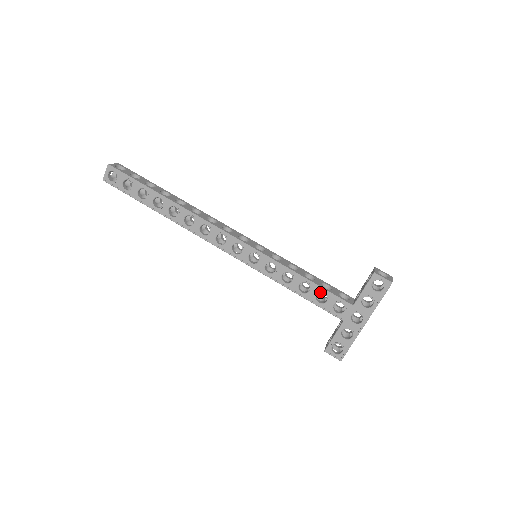
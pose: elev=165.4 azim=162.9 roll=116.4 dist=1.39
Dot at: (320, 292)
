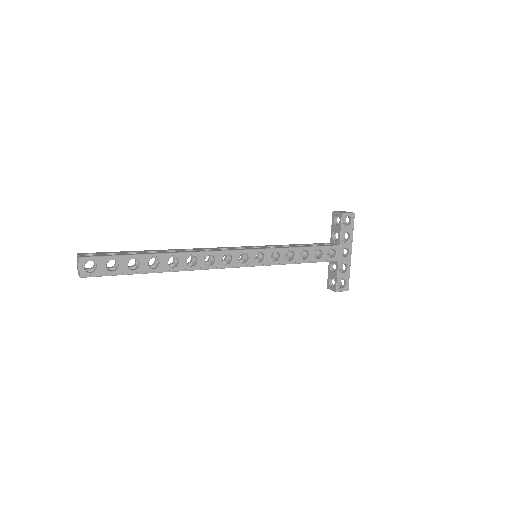
Dot at: occluded
